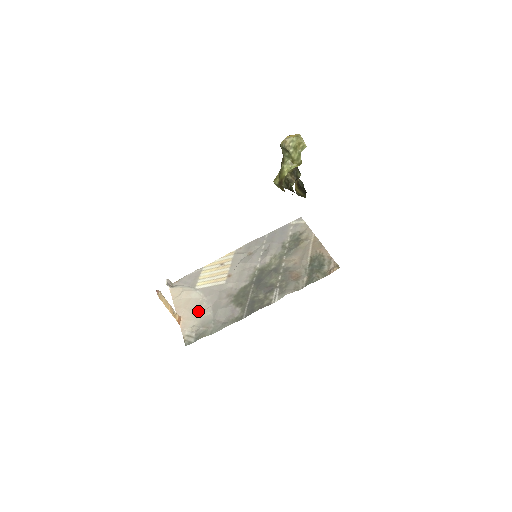
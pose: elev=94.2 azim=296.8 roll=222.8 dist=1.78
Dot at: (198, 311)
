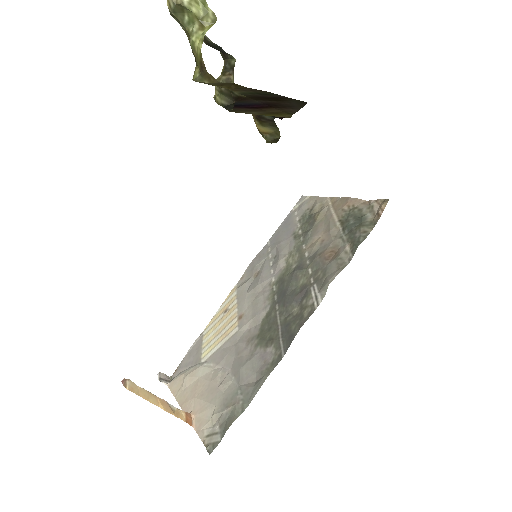
Dot at: (213, 389)
